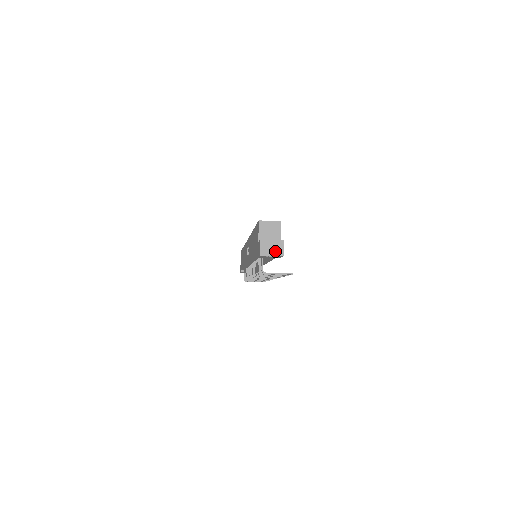
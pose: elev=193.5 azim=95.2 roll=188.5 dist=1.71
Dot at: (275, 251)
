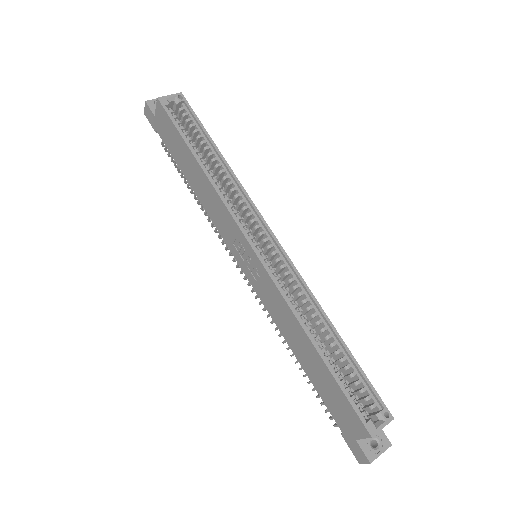
Dot at: occluded
